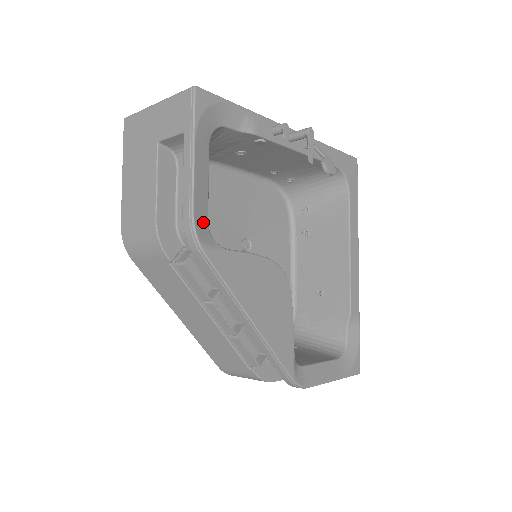
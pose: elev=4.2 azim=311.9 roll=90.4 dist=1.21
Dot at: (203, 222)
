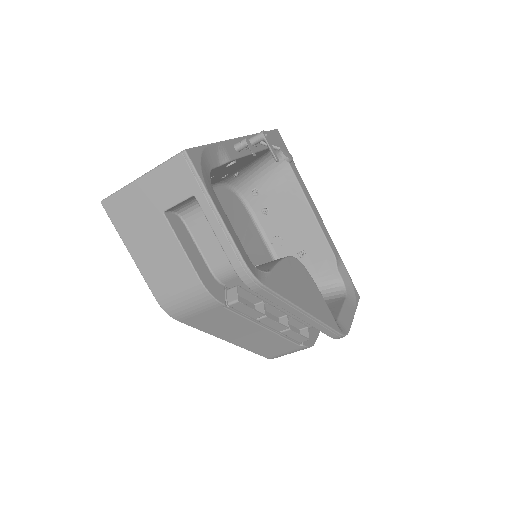
Dot at: (248, 262)
